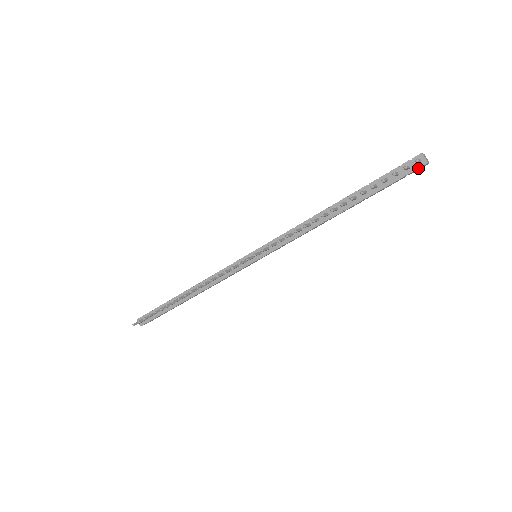
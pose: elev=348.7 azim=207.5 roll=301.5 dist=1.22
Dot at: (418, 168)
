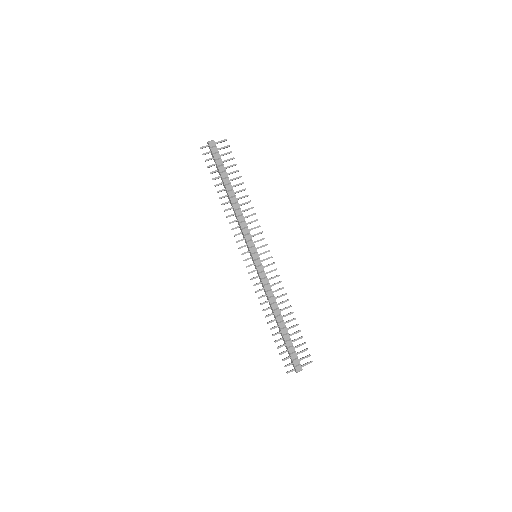
Dot at: occluded
